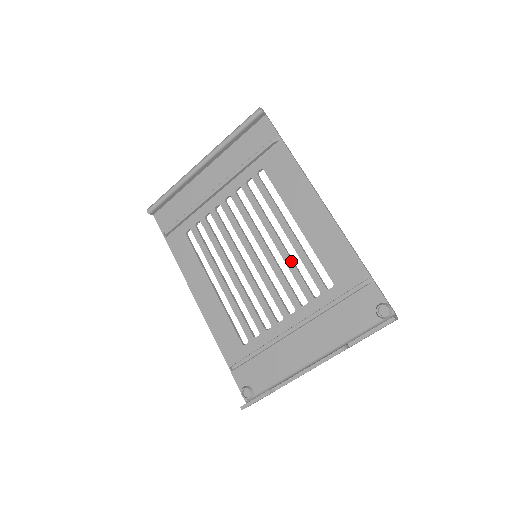
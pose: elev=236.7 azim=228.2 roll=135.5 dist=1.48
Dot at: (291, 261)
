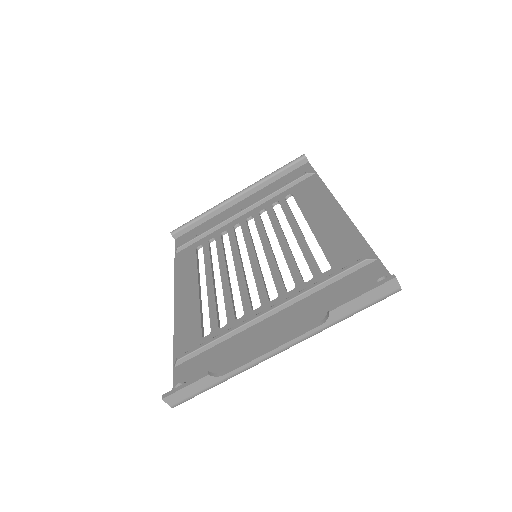
Dot at: (291, 254)
